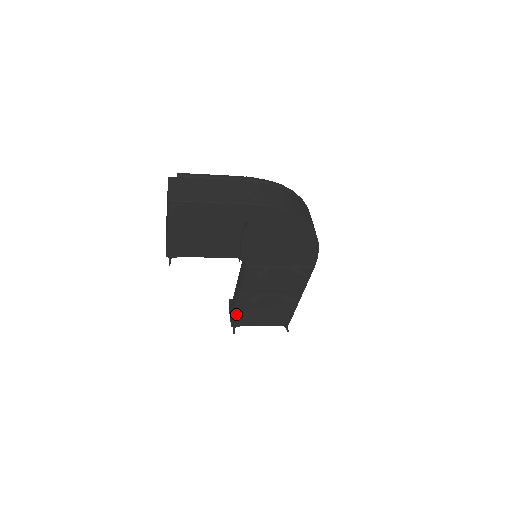
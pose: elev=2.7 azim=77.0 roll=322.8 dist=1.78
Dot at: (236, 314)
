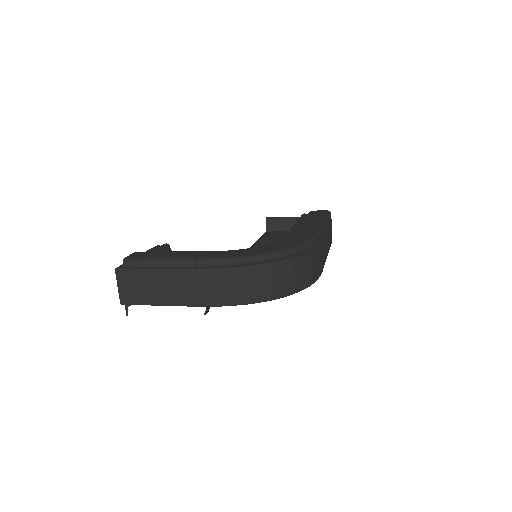
Dot at: occluded
